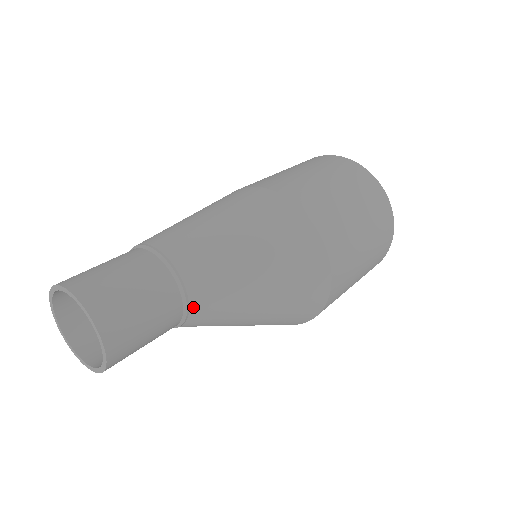
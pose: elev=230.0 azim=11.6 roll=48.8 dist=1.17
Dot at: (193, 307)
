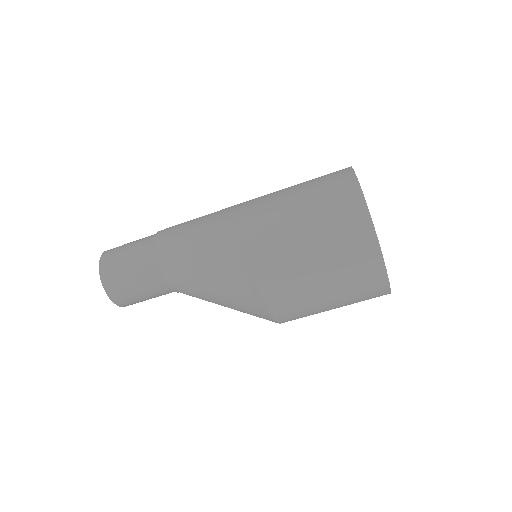
Dot at: occluded
